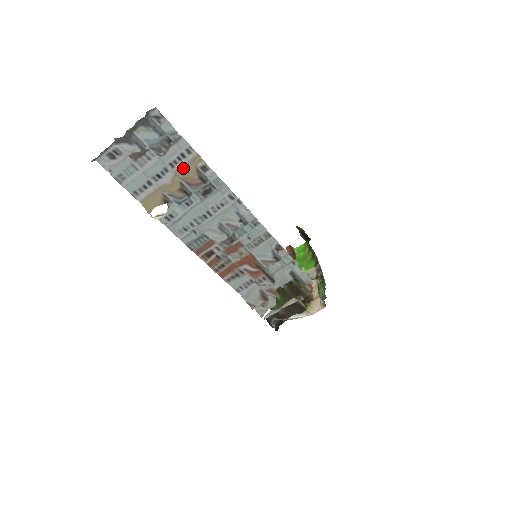
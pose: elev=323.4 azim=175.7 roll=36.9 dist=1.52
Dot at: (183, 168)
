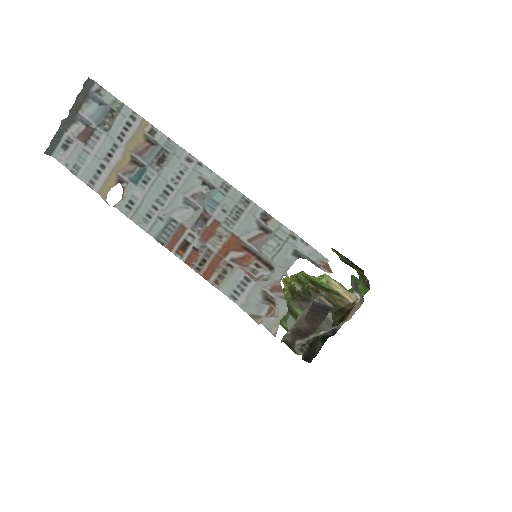
Dot at: (132, 139)
